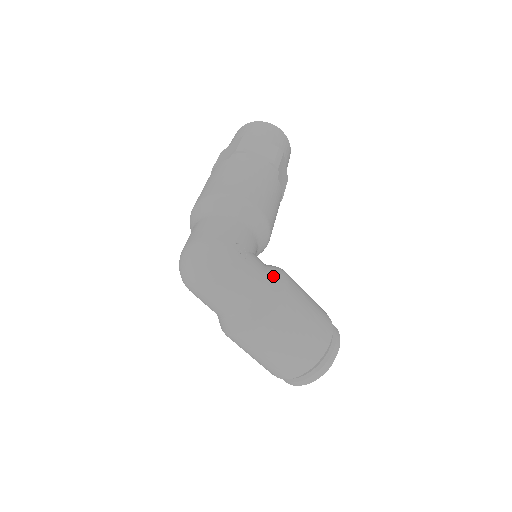
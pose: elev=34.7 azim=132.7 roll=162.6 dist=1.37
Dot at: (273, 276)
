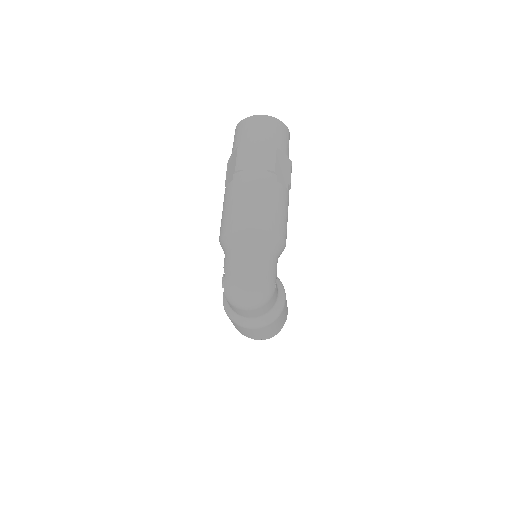
Dot at: (280, 292)
